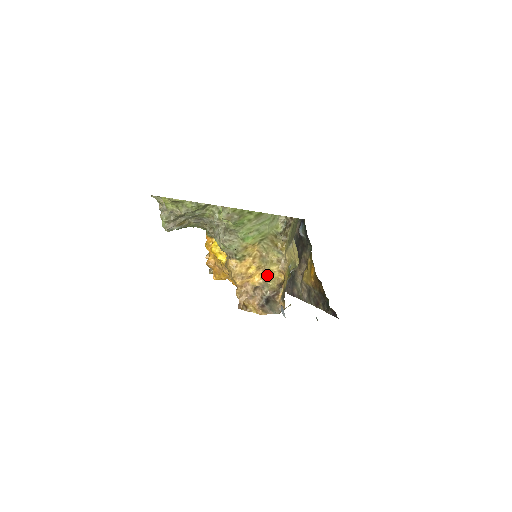
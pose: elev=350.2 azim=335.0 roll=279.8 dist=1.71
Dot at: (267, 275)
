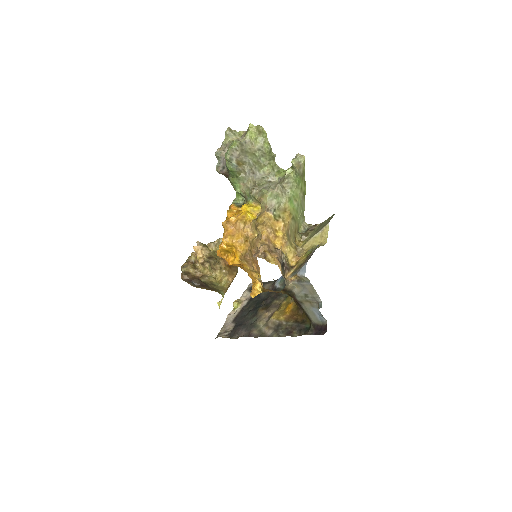
Dot at: (284, 251)
